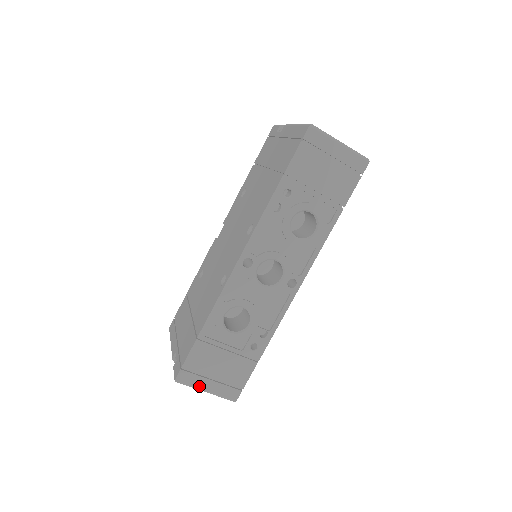
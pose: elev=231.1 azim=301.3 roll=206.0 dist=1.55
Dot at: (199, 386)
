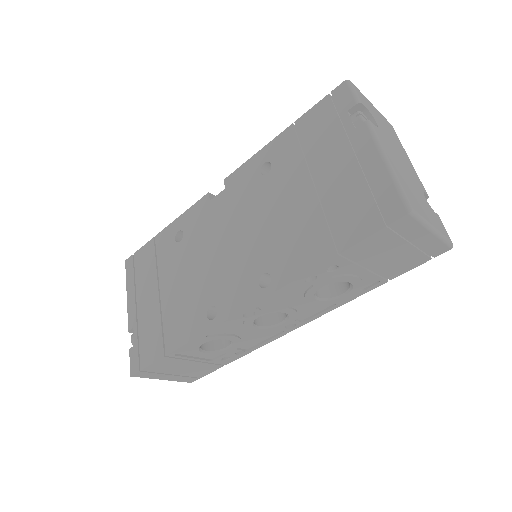
Dot at: (156, 378)
